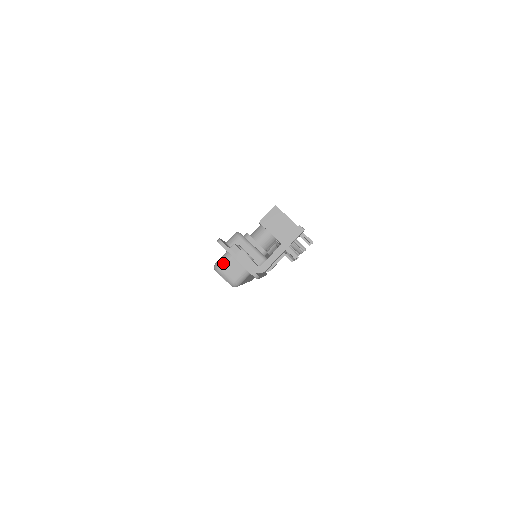
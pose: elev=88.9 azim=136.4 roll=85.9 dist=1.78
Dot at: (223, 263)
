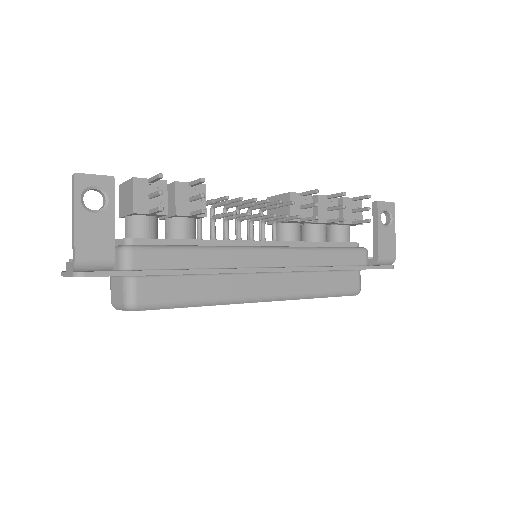
Dot at: occluded
